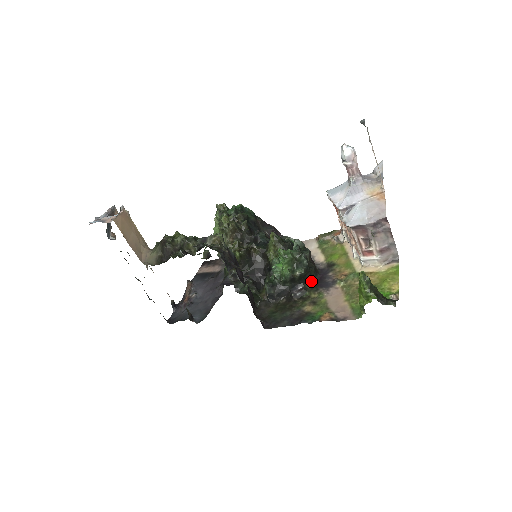
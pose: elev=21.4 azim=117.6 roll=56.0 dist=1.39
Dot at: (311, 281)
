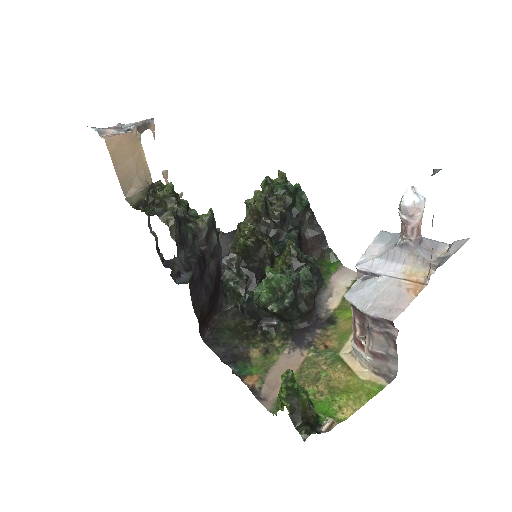
Dot at: (291, 324)
